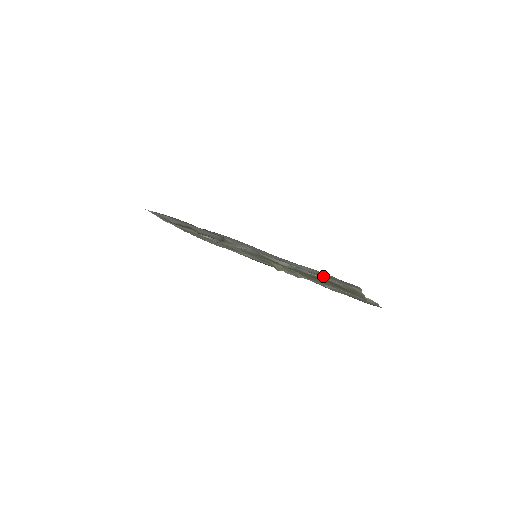
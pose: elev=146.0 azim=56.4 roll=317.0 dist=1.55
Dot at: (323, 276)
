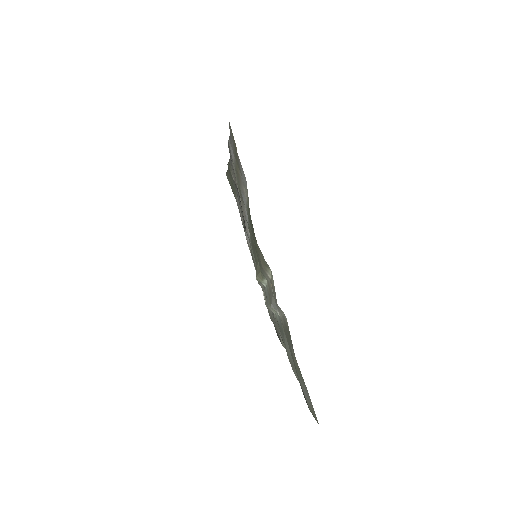
Dot at: (239, 171)
